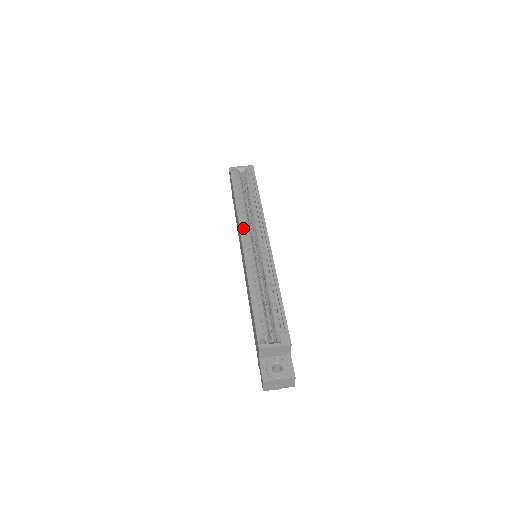
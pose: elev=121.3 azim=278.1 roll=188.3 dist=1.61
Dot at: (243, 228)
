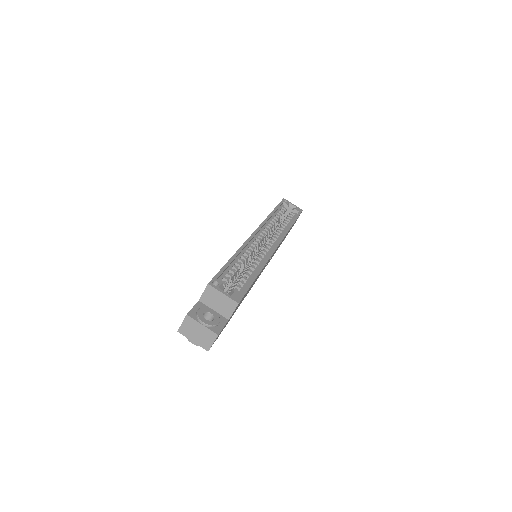
Dot at: (263, 227)
